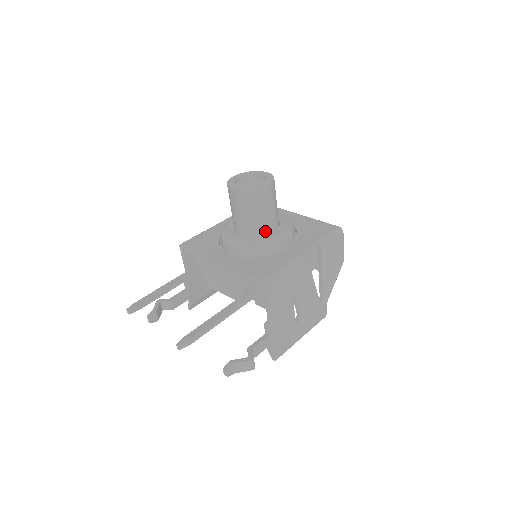
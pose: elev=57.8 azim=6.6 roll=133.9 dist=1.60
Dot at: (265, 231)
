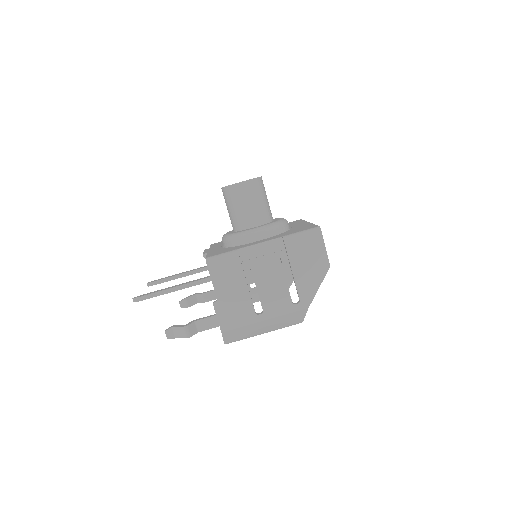
Dot at: (245, 226)
